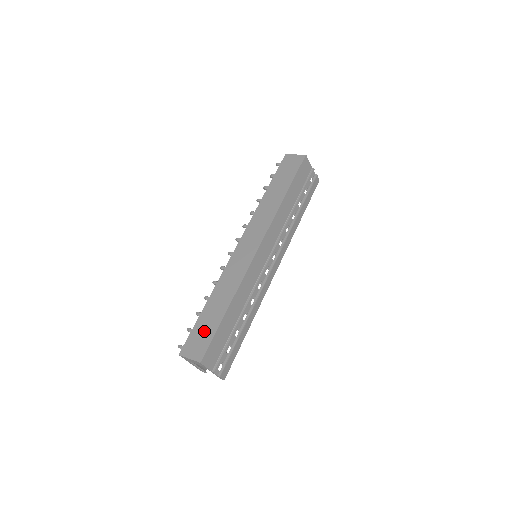
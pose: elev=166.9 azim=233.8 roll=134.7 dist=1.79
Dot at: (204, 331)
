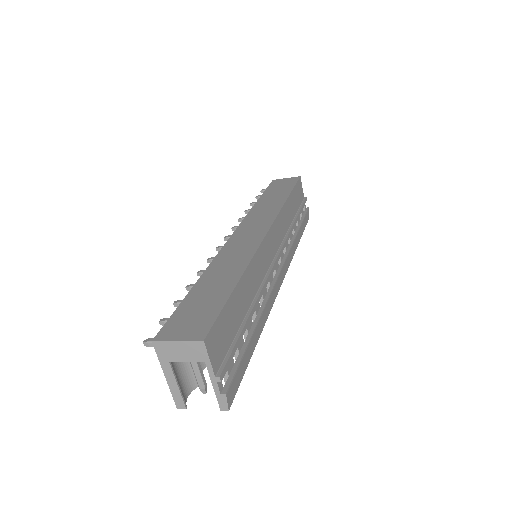
Dot at: (201, 307)
